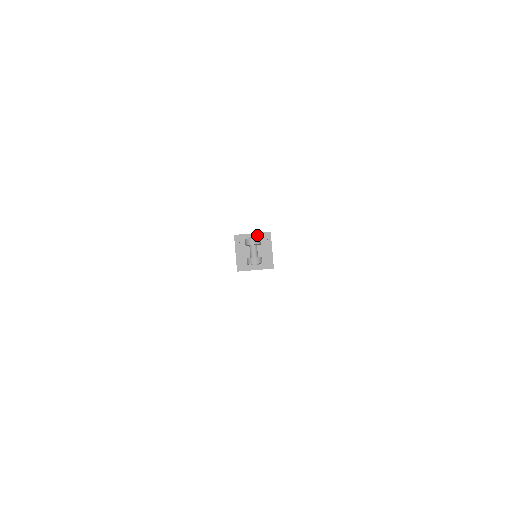
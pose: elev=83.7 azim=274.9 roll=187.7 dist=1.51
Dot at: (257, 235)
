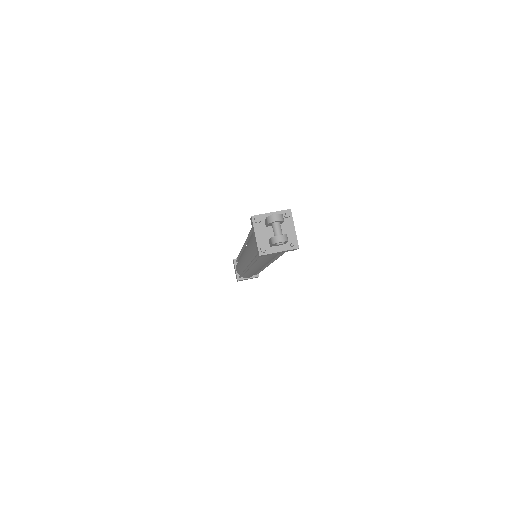
Dot at: occluded
